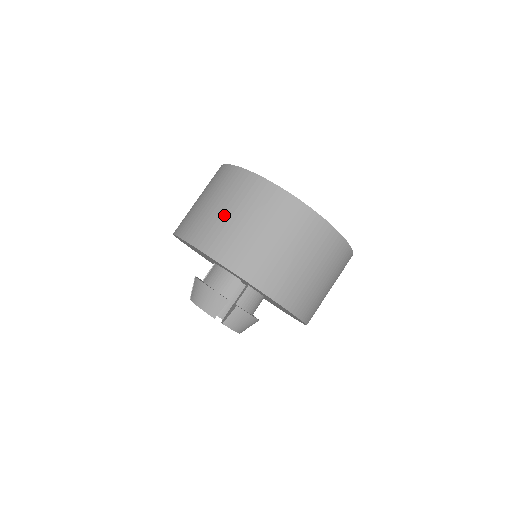
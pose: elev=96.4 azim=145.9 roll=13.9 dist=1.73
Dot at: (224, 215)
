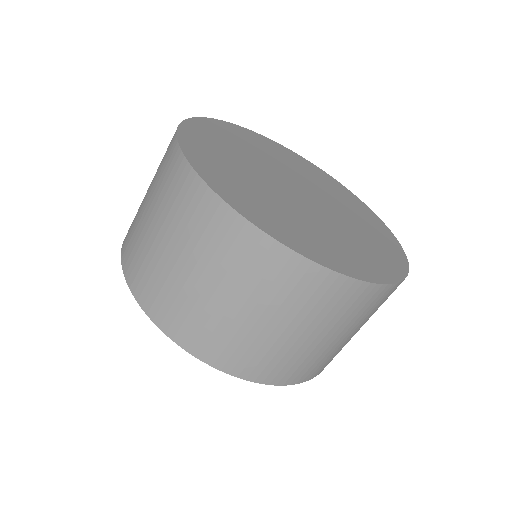
Dot at: (208, 296)
